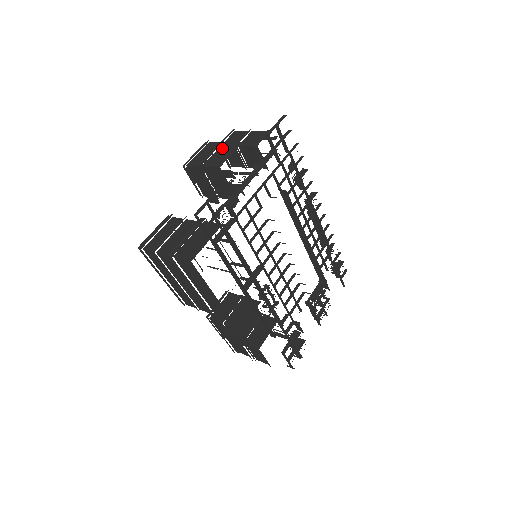
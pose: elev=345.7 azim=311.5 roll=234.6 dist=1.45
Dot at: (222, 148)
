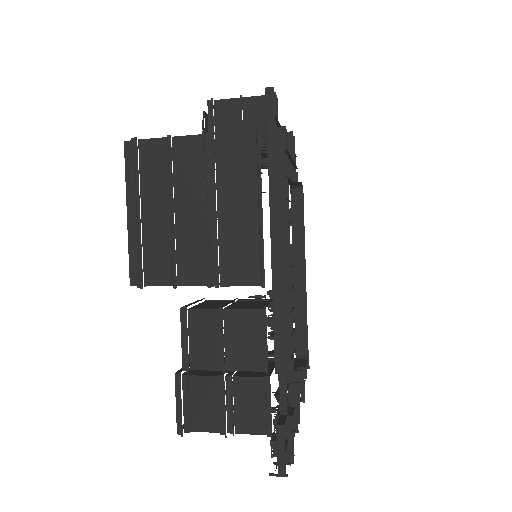
Dot at: occluded
